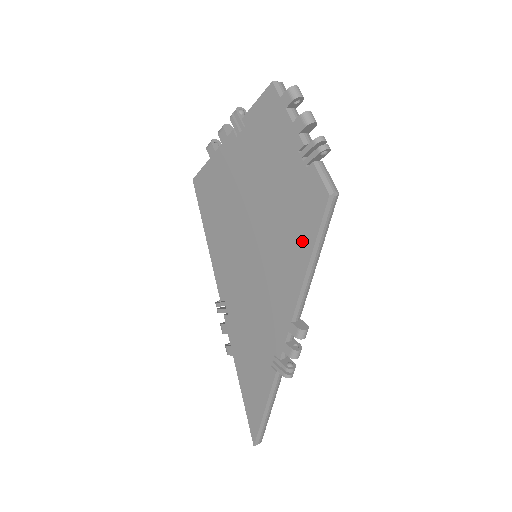
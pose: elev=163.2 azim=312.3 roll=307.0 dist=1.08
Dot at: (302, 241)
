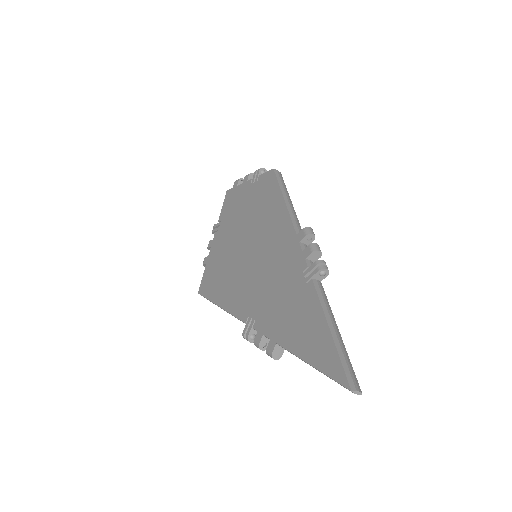
Dot at: (274, 199)
